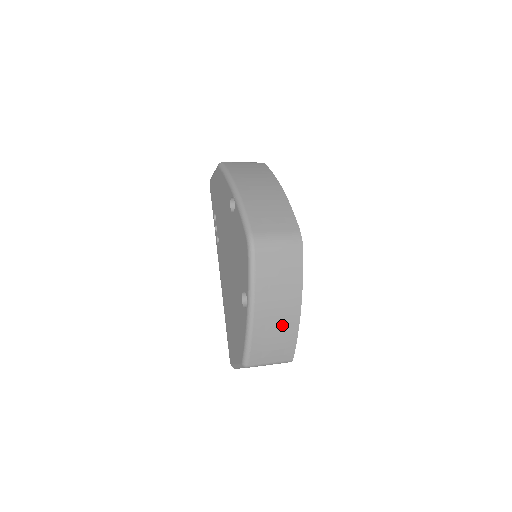
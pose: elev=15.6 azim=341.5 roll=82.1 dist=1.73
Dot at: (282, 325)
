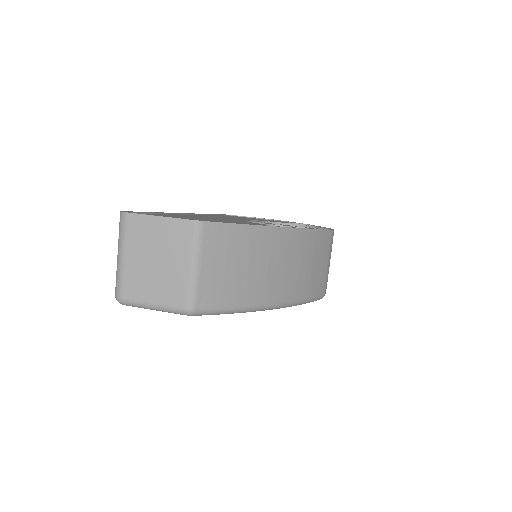
Dot at: occluded
